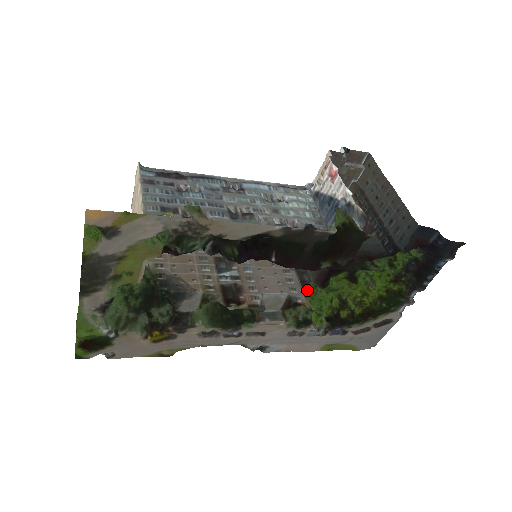
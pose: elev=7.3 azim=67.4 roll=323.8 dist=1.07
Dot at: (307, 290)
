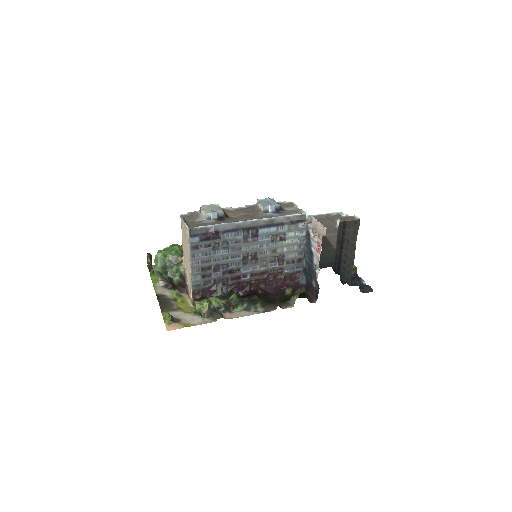
Dot at: occluded
